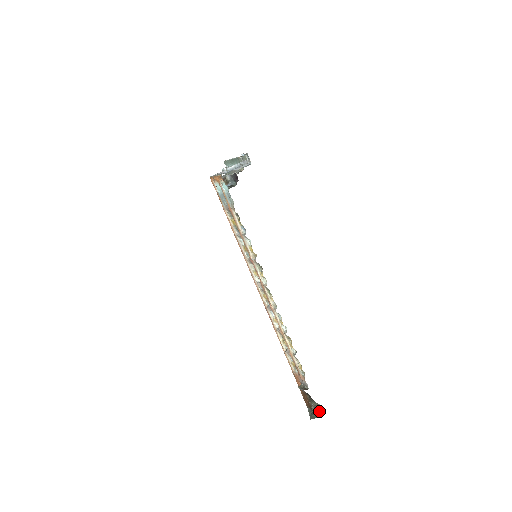
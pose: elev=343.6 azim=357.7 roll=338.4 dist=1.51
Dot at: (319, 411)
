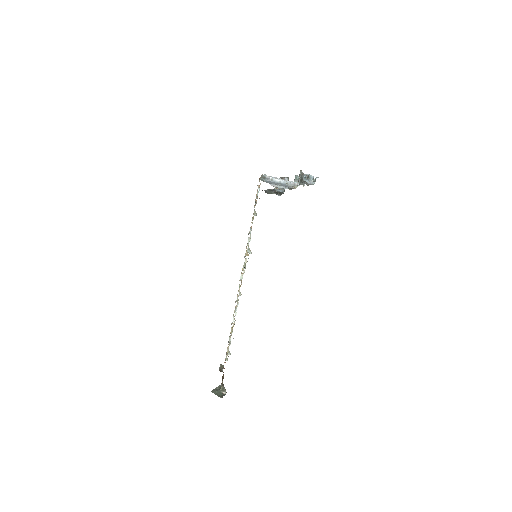
Dot at: (222, 393)
